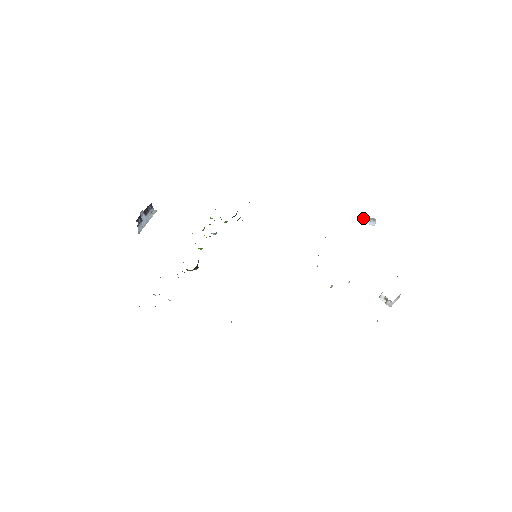
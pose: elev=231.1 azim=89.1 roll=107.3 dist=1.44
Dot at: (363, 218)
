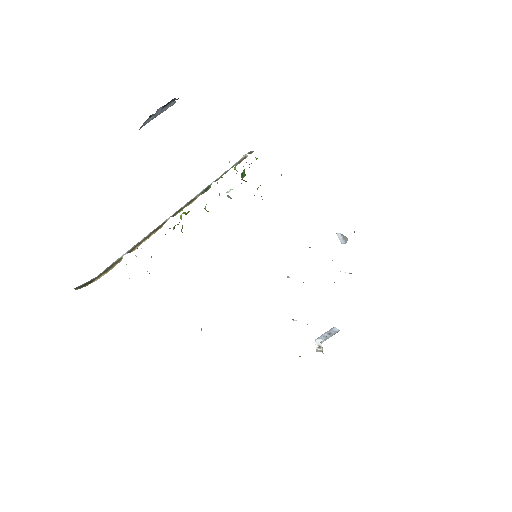
Dot at: occluded
